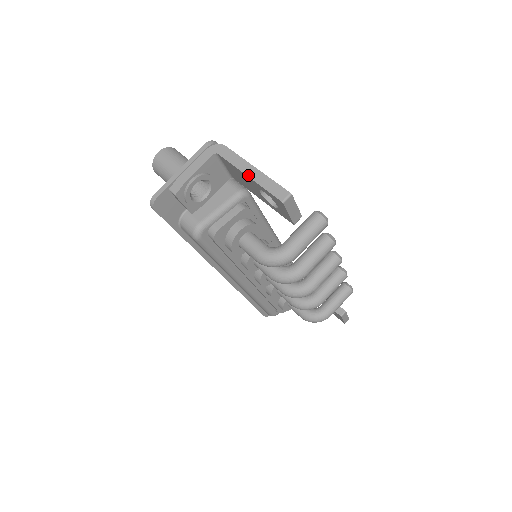
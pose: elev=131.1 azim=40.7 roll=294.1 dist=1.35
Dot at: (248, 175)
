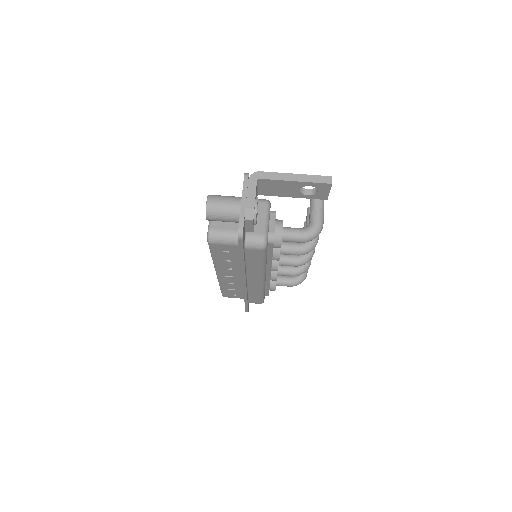
Dot at: (295, 180)
